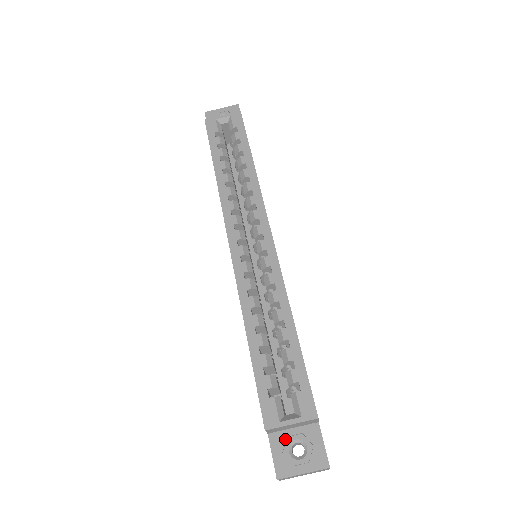
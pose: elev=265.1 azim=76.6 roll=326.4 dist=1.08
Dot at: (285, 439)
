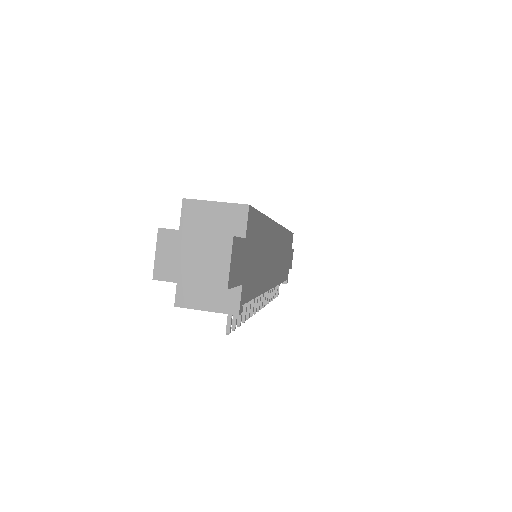
Dot at: occluded
